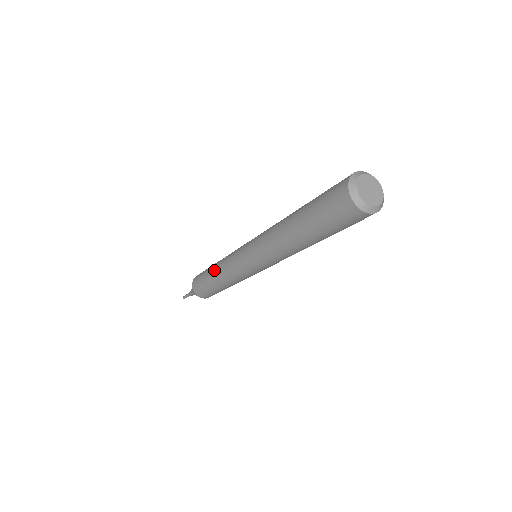
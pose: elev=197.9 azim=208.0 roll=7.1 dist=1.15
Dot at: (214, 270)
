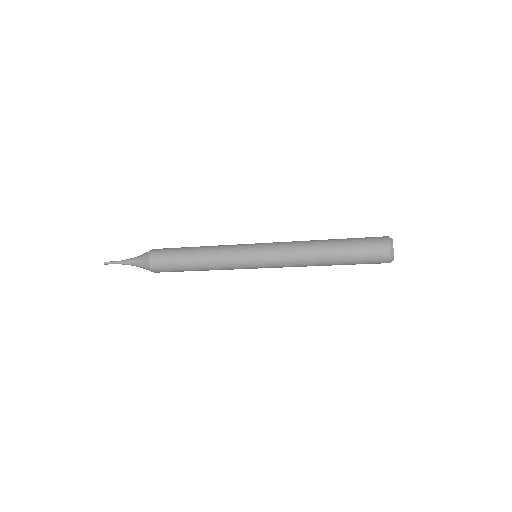
Dot at: (200, 259)
